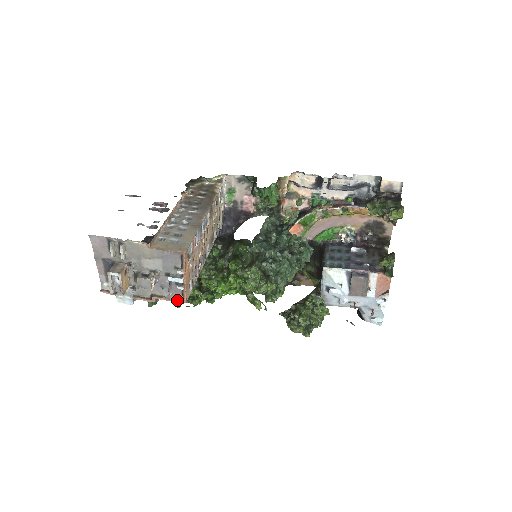
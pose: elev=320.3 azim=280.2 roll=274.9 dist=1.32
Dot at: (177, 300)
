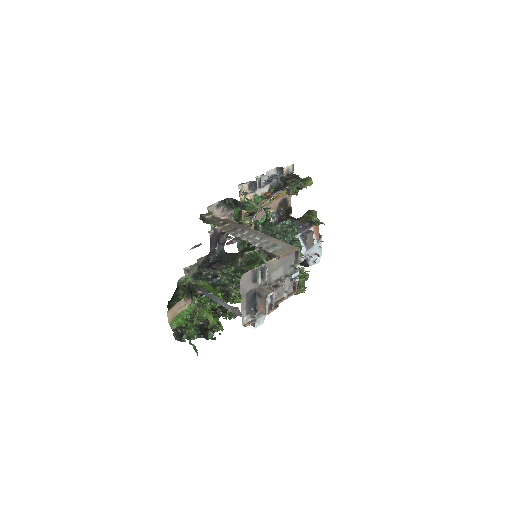
Dot at: (291, 294)
